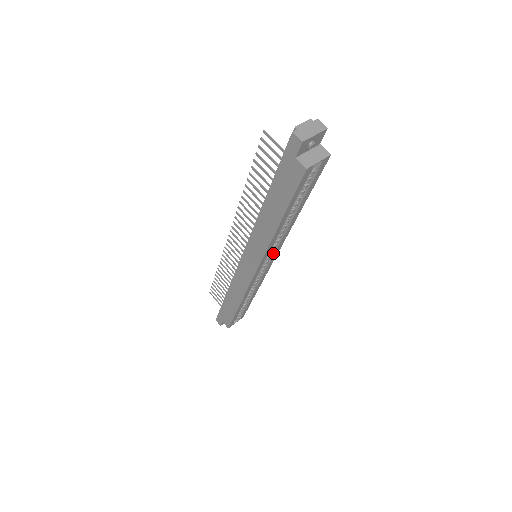
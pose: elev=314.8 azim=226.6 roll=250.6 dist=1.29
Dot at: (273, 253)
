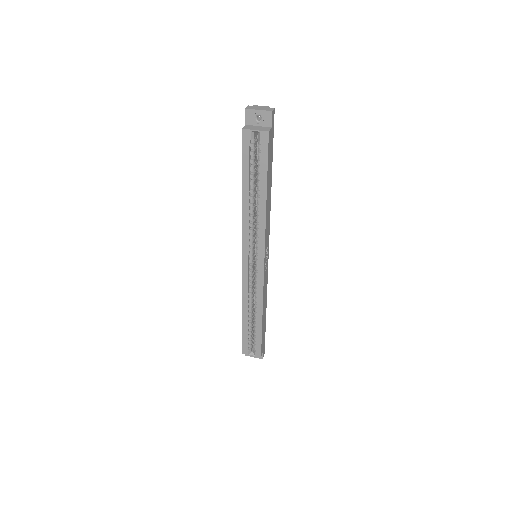
Dot at: (258, 250)
